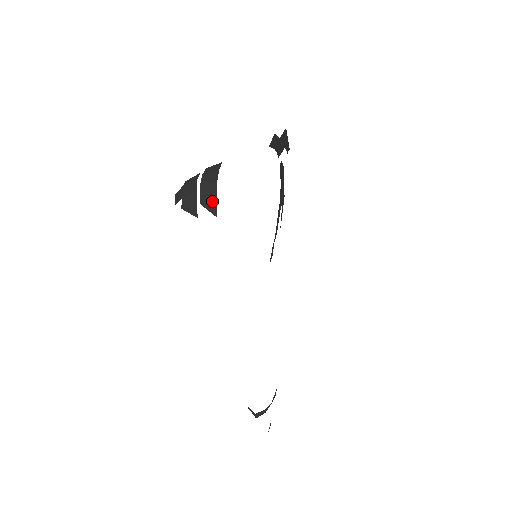
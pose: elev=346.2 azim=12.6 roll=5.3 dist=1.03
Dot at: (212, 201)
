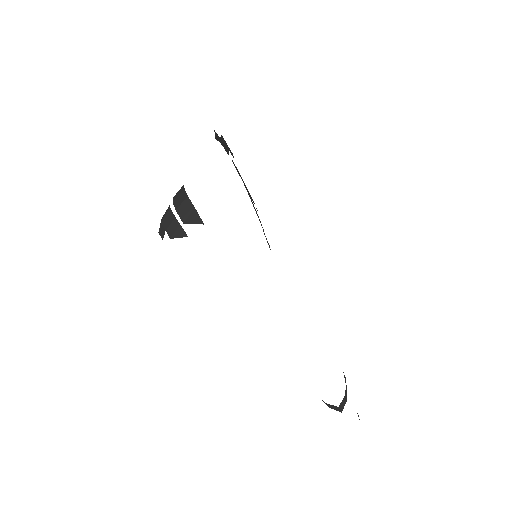
Dot at: (193, 215)
